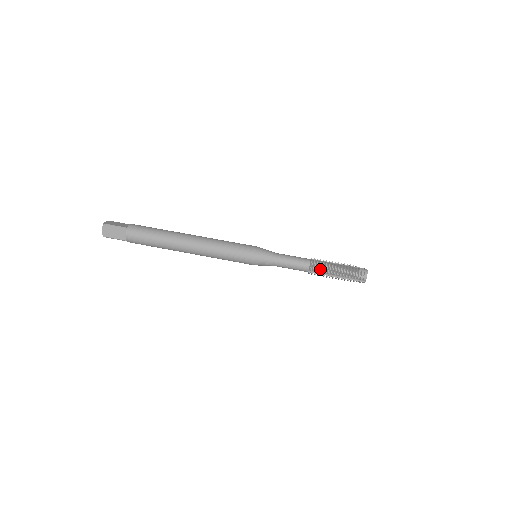
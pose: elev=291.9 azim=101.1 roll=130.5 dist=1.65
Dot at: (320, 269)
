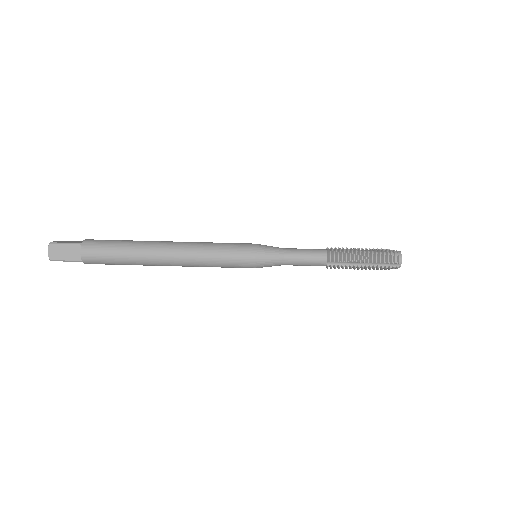
Dot at: (341, 258)
